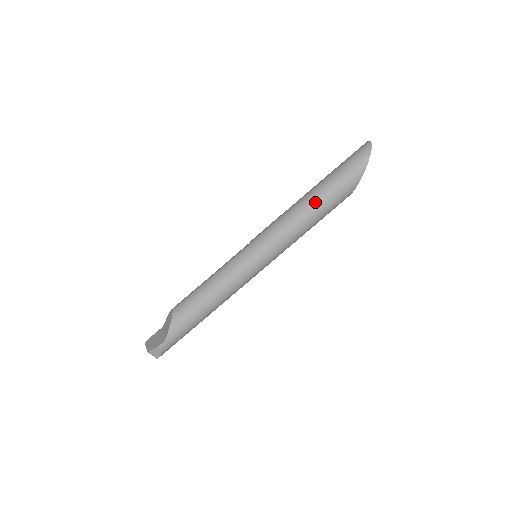
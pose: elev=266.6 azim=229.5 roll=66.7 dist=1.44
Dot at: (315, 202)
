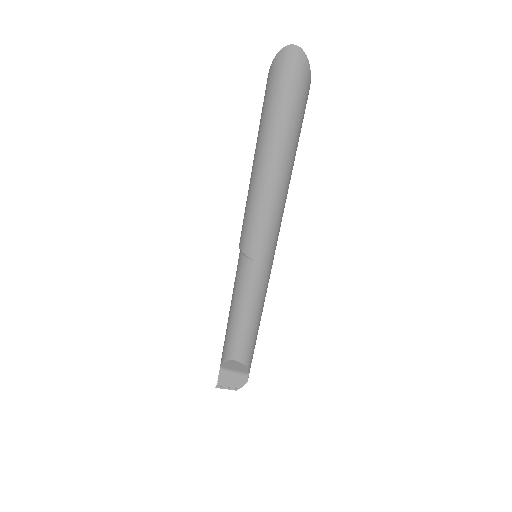
Dot at: (288, 170)
